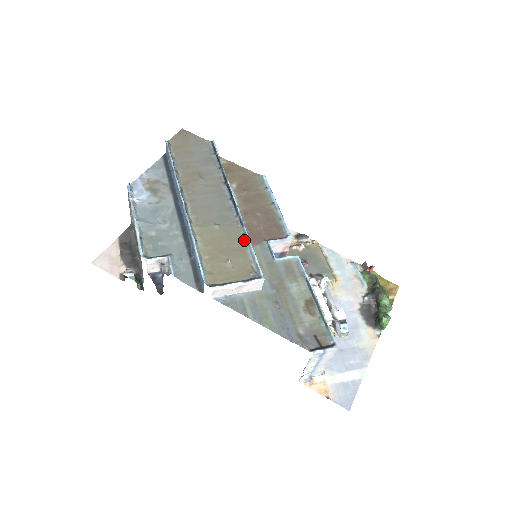
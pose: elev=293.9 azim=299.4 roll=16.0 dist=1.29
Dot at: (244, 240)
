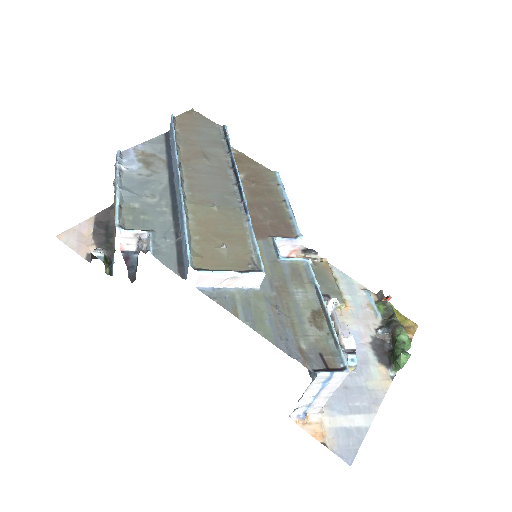
Dot at: (246, 228)
